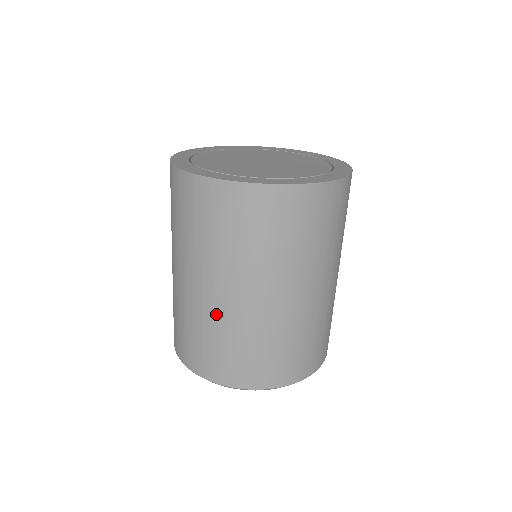
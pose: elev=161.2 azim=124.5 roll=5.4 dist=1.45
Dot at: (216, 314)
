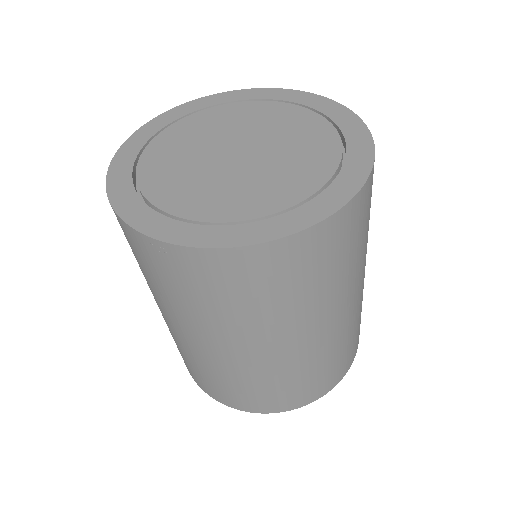
Dot at: (264, 367)
